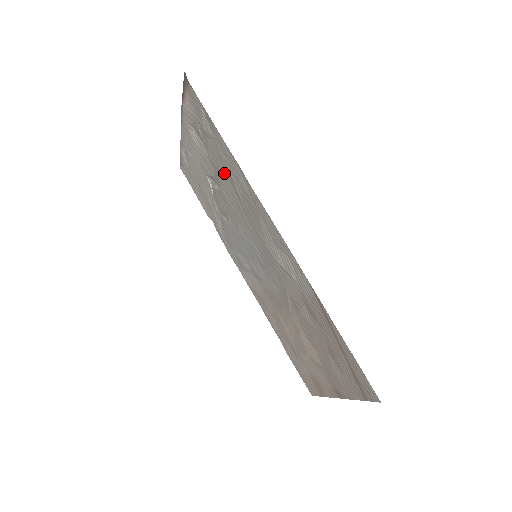
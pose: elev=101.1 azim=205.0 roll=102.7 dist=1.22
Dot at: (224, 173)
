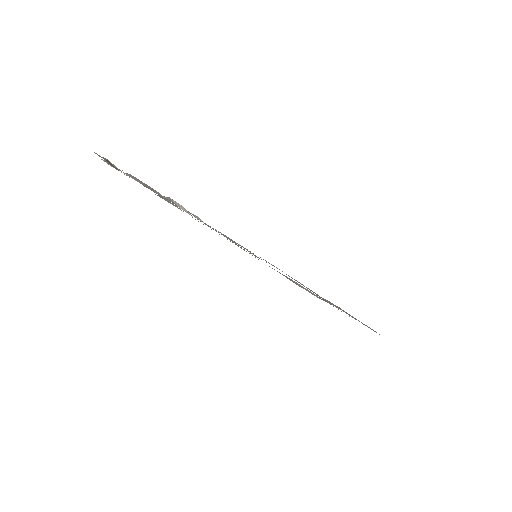
Dot at: occluded
